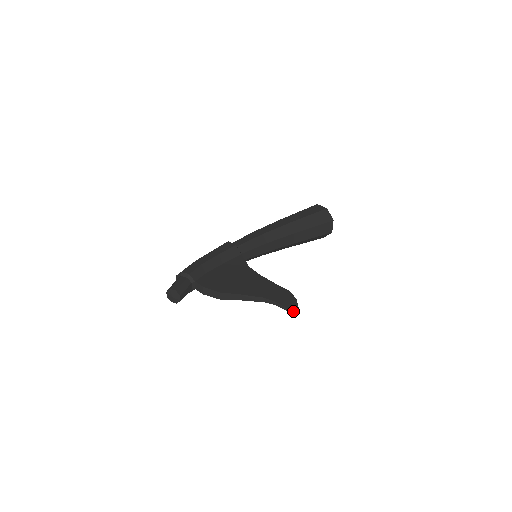
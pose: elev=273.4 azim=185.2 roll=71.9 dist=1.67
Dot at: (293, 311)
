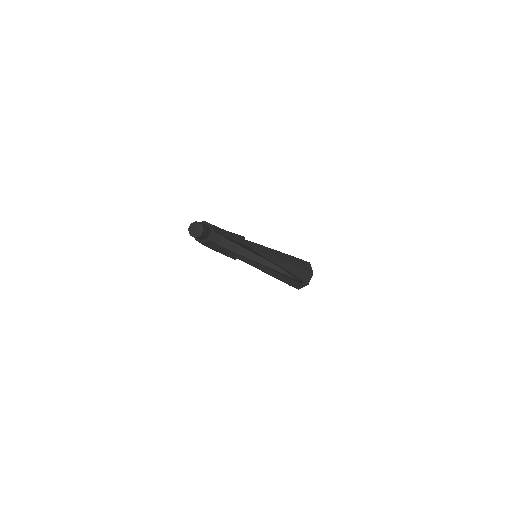
Dot at: (300, 280)
